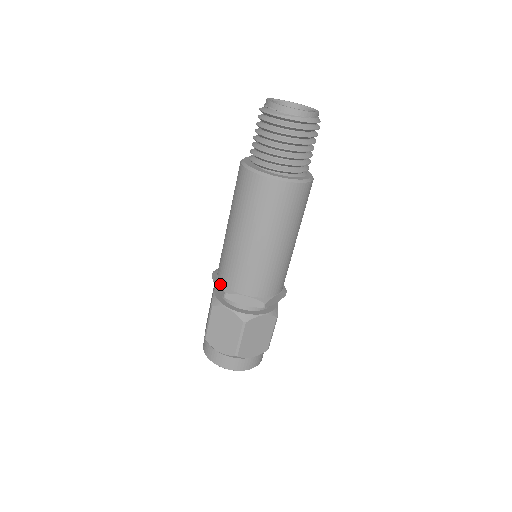
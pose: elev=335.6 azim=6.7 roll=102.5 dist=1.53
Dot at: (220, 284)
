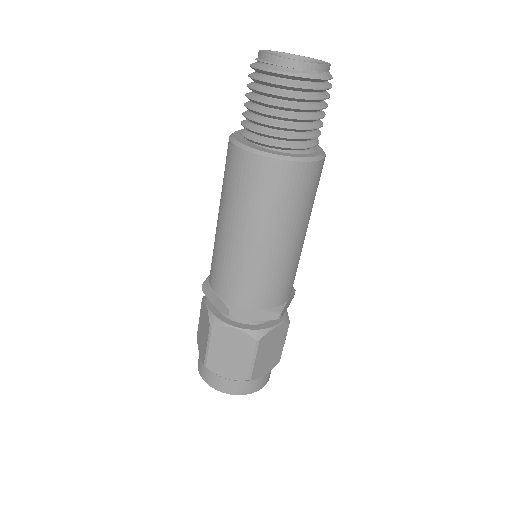
Dot at: (219, 300)
